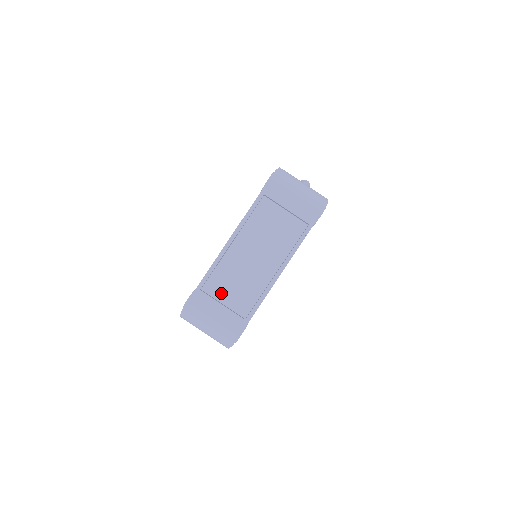
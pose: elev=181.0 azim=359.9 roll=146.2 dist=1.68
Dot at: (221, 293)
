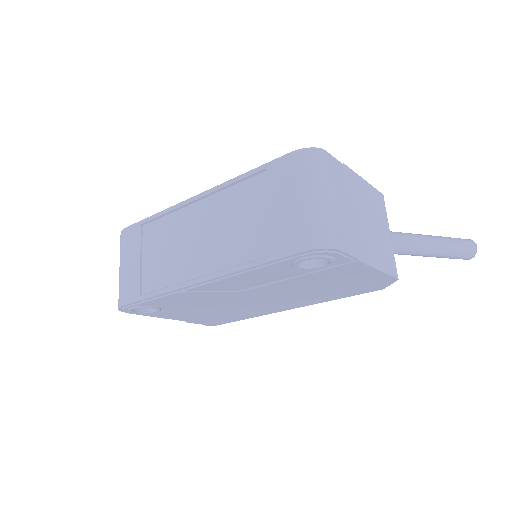
Dot at: (150, 246)
